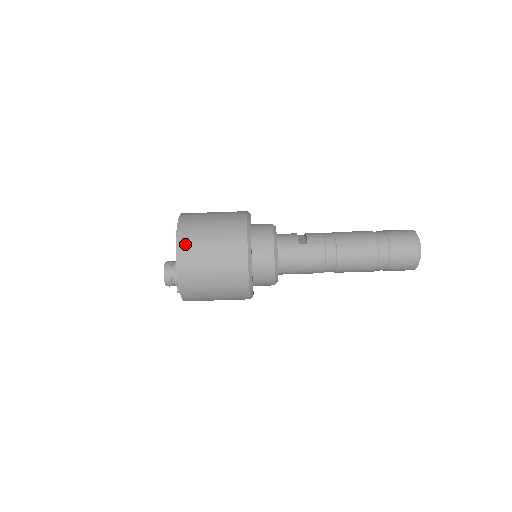
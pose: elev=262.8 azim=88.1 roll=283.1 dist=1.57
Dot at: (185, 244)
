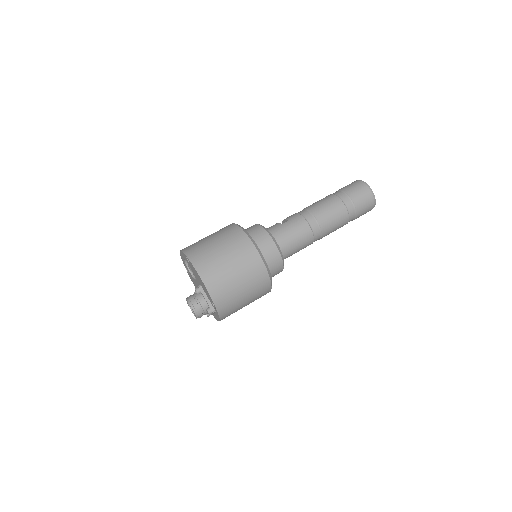
Dot at: (196, 255)
